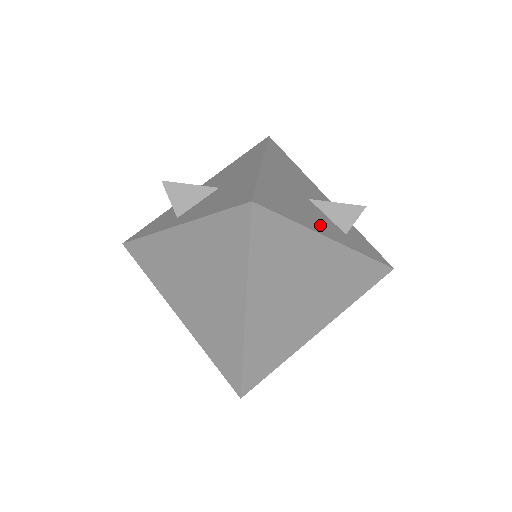
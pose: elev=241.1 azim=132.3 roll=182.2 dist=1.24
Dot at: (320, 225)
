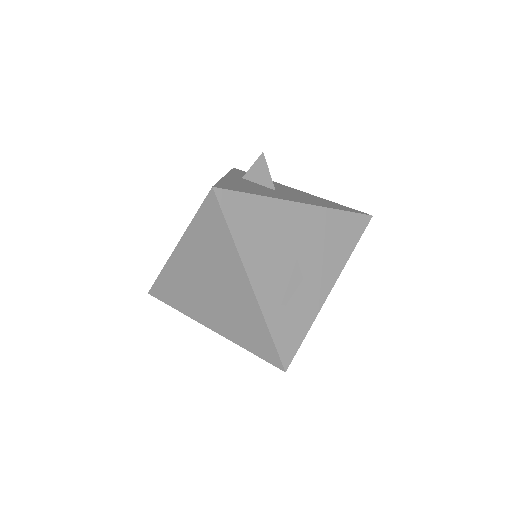
Dot at: (260, 268)
